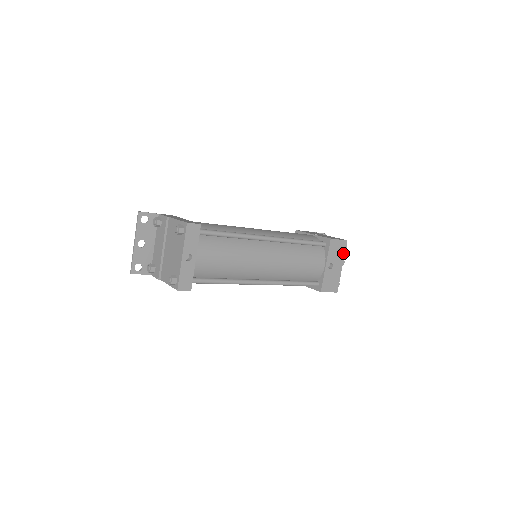
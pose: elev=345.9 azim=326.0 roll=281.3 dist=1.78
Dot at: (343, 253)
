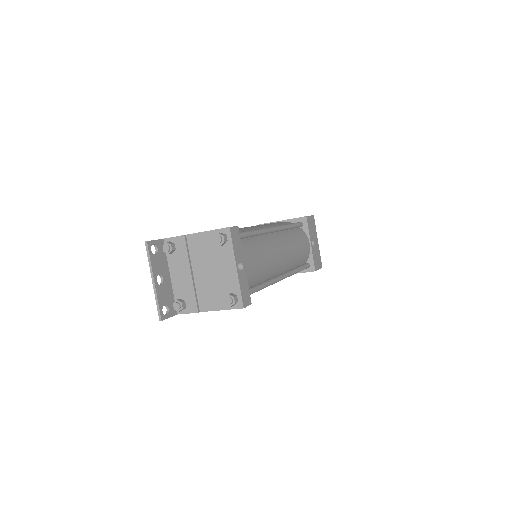
Dot at: (315, 228)
